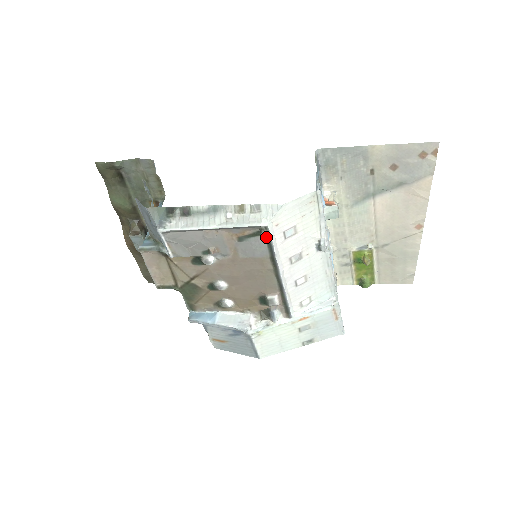
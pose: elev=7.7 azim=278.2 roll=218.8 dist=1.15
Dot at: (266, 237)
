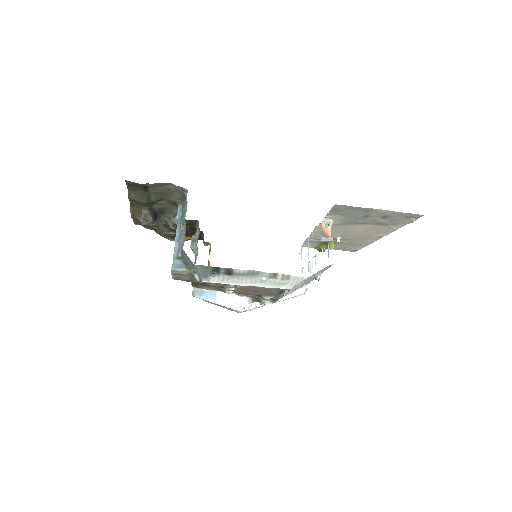
Dot at: occluded
